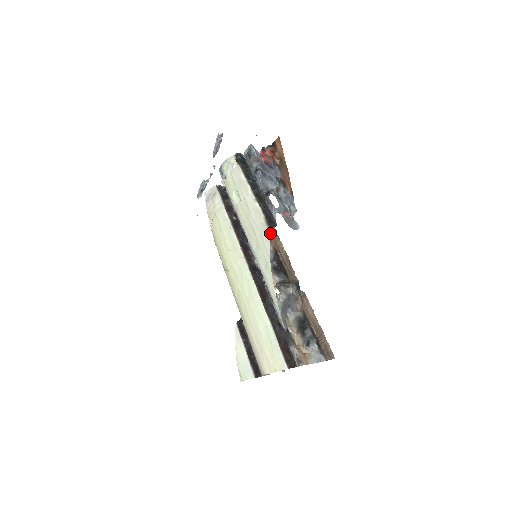
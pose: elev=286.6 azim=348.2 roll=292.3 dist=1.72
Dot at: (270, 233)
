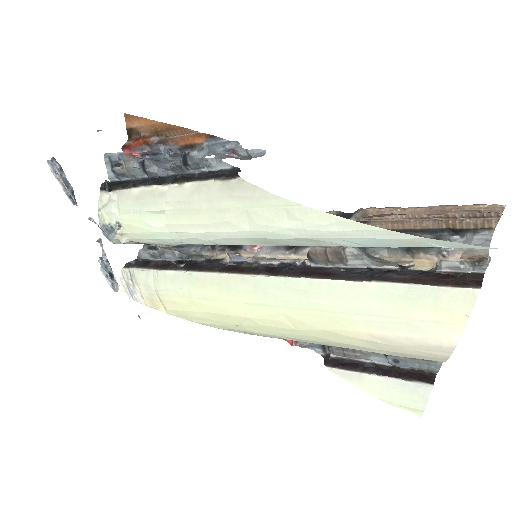
Dot at: occluded
